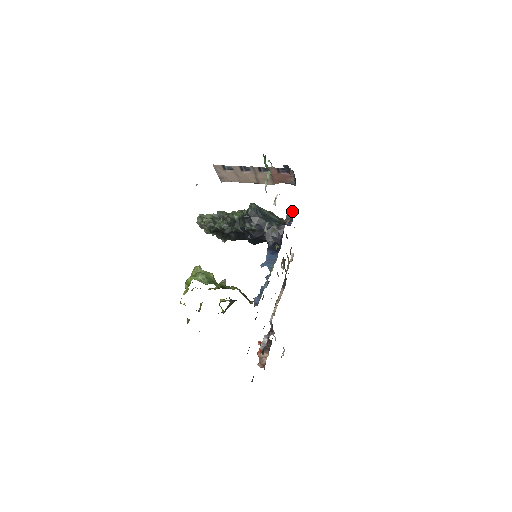
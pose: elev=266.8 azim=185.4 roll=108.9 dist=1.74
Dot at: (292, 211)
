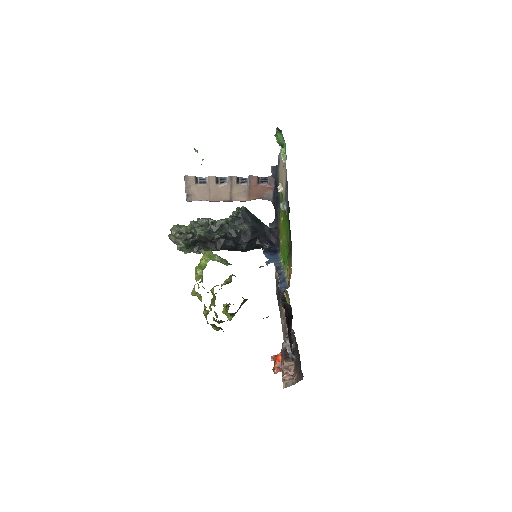
Dot at: (276, 221)
